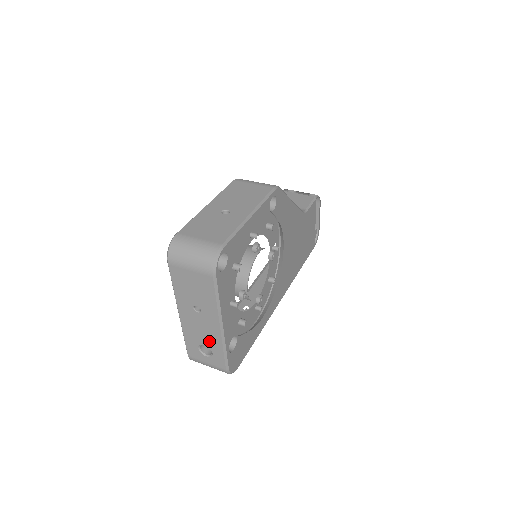
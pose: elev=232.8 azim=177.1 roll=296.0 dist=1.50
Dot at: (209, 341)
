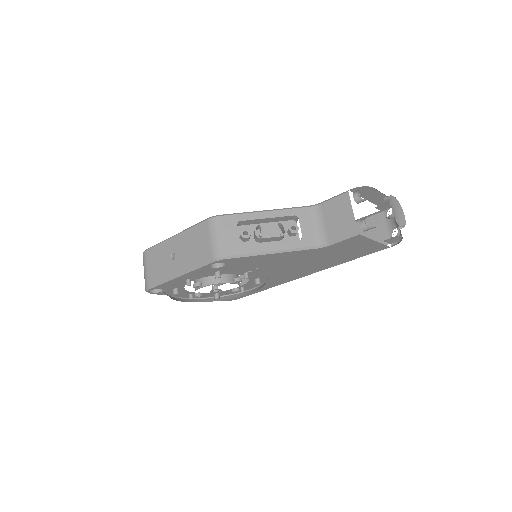
Dot at: occluded
